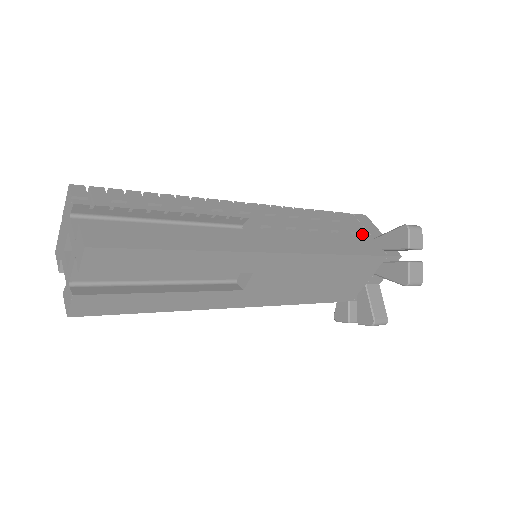
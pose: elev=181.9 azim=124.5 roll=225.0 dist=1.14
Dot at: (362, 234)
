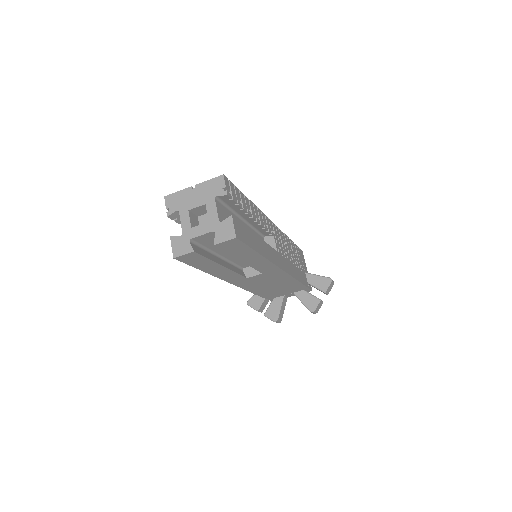
Dot at: (302, 267)
